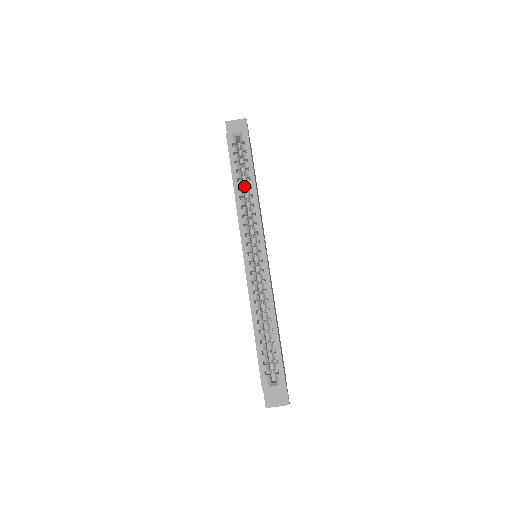
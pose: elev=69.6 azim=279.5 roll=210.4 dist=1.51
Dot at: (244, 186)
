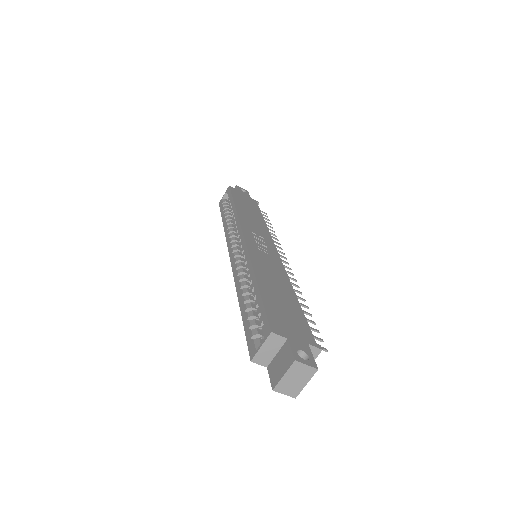
Dot at: occluded
